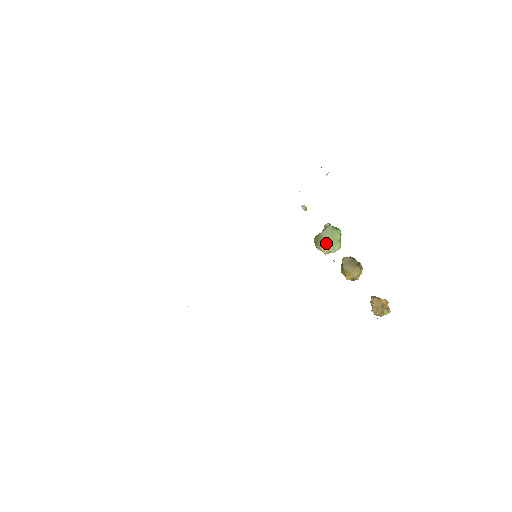
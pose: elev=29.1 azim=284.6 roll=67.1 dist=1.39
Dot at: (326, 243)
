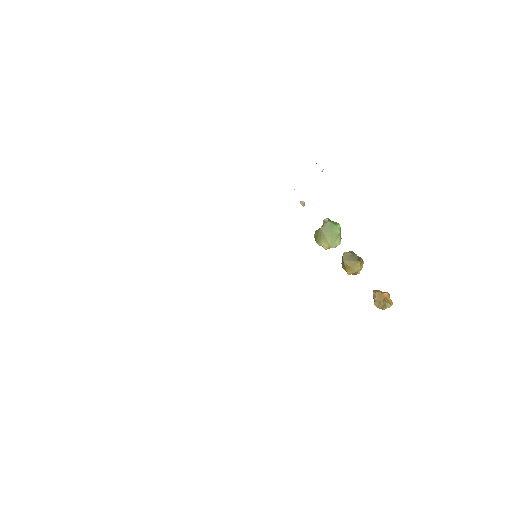
Dot at: (326, 238)
